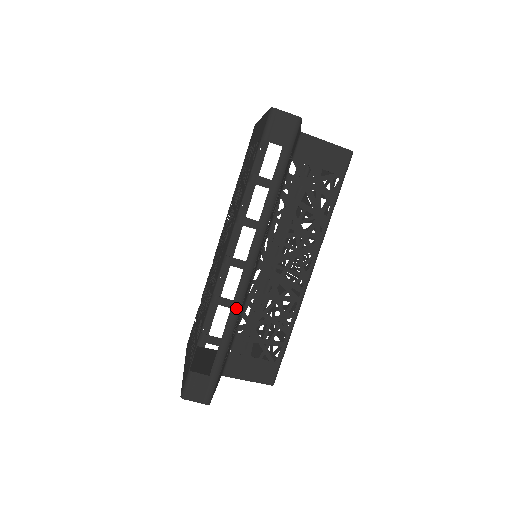
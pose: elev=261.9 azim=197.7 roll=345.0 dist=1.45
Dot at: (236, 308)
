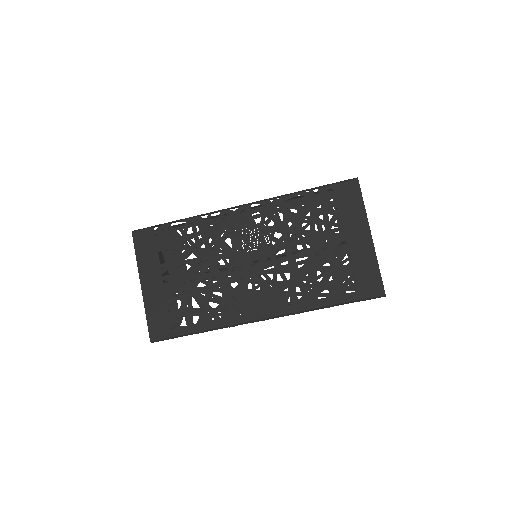
Dot at: occluded
